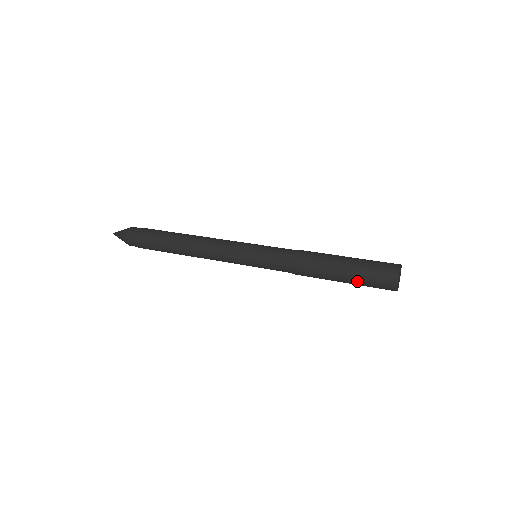
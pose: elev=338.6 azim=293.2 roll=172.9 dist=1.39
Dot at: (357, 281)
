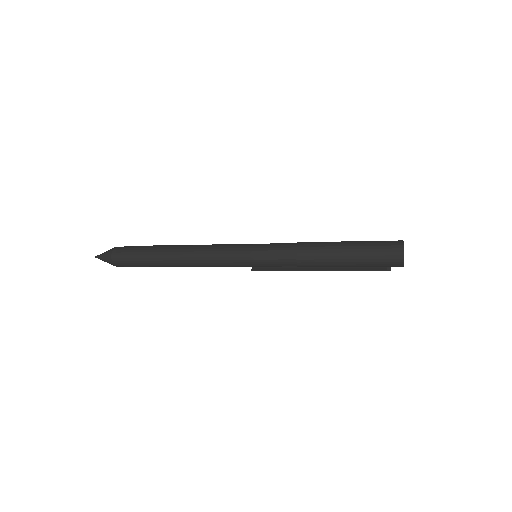
Dot at: (364, 256)
